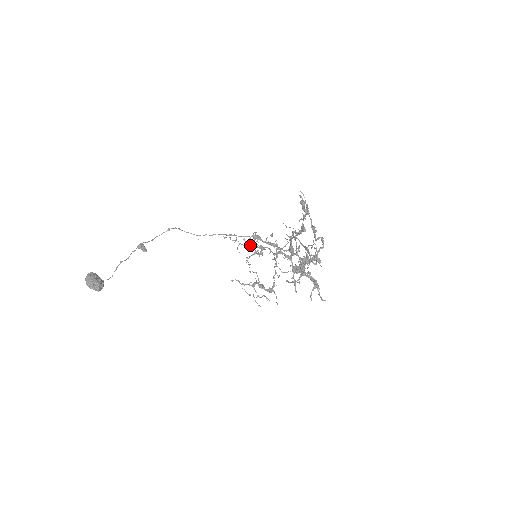
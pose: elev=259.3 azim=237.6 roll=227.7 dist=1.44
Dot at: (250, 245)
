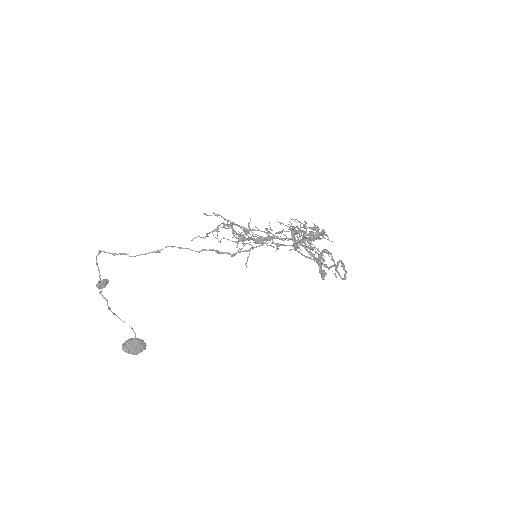
Dot at: occluded
